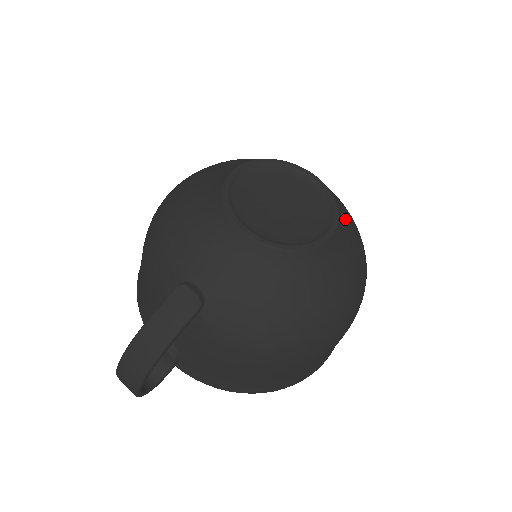
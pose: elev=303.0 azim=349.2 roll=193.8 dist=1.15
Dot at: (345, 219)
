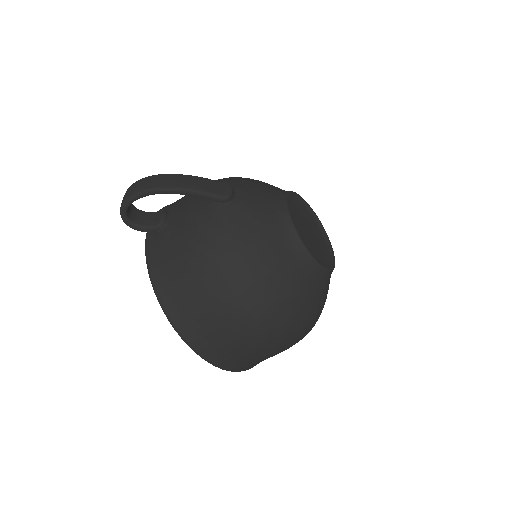
Dot at: (327, 286)
